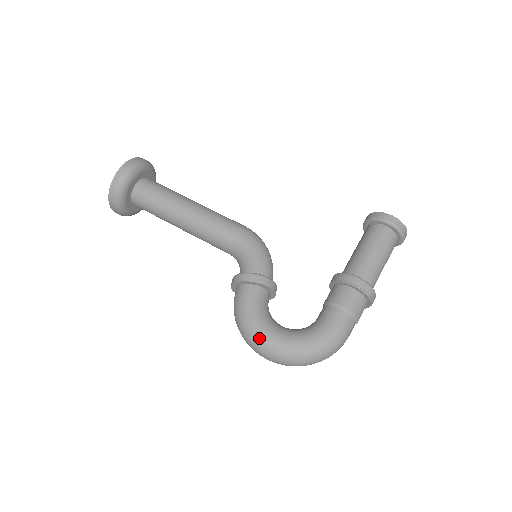
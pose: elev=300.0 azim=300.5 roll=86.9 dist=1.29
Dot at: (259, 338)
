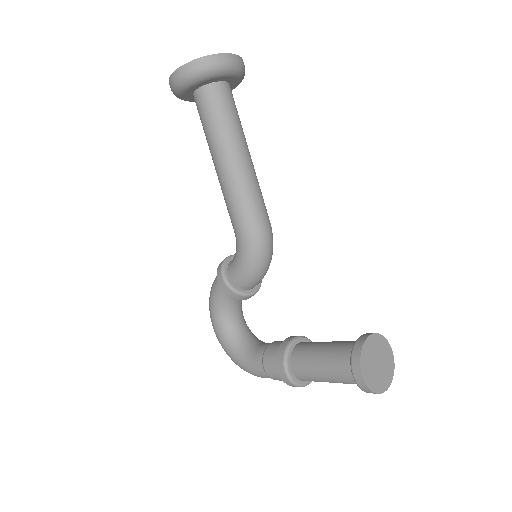
Dot at: (210, 317)
